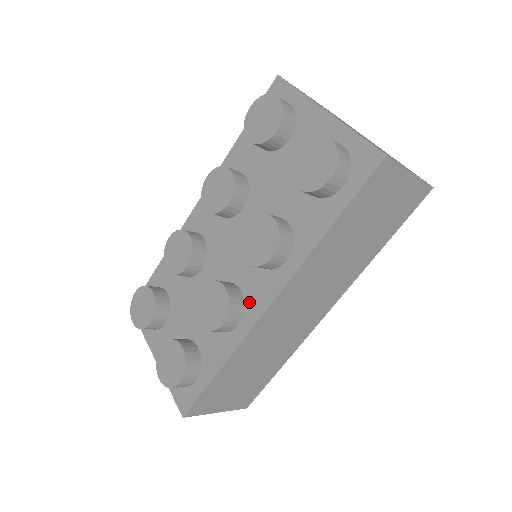
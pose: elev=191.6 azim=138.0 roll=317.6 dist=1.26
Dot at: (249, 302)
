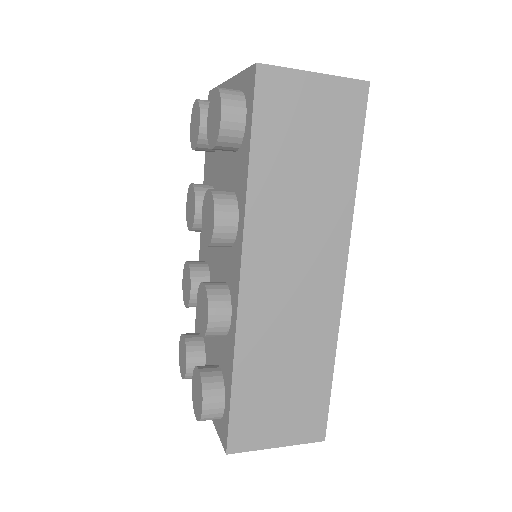
Dot at: (231, 288)
